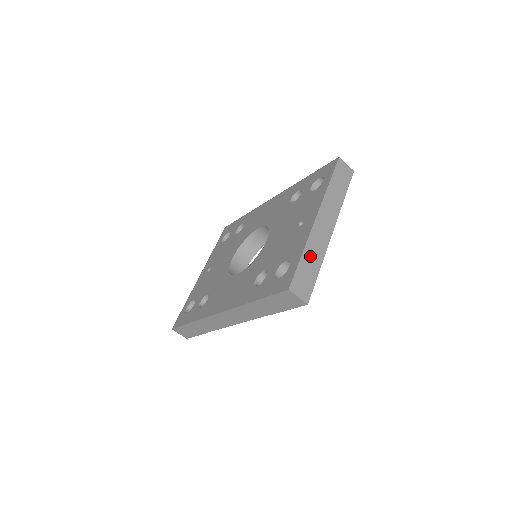
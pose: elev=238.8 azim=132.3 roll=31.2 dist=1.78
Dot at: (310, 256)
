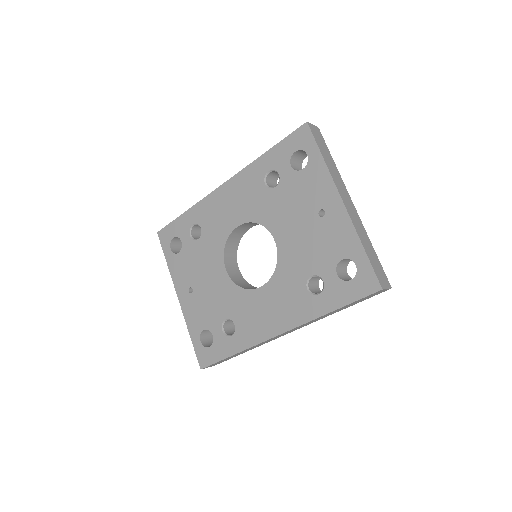
Dot at: (366, 244)
